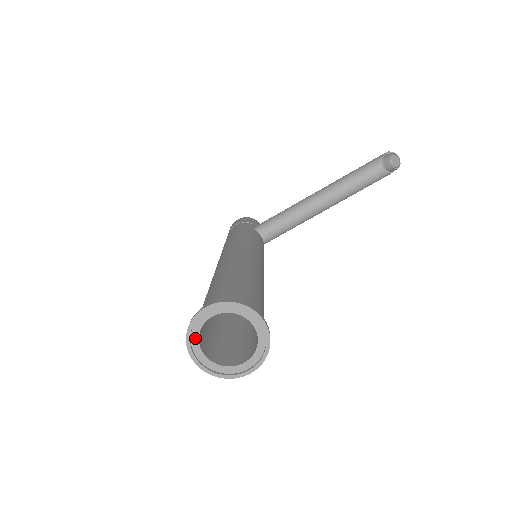
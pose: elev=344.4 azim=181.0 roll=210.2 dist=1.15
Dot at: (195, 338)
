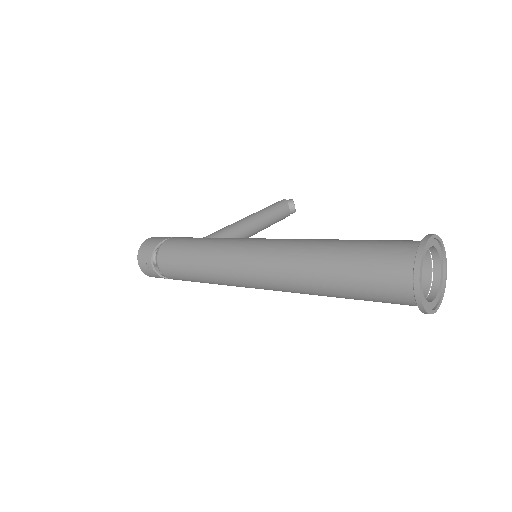
Dot at: (421, 268)
